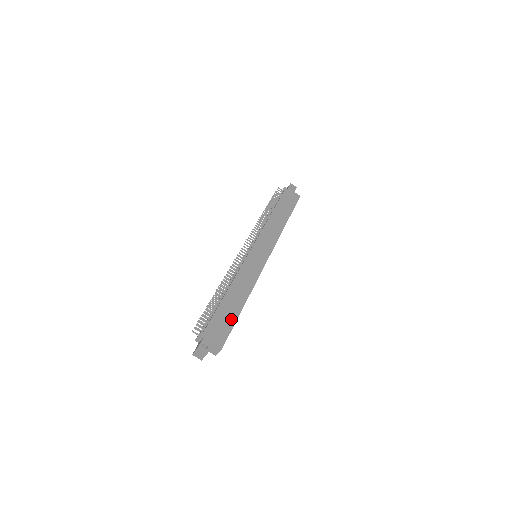
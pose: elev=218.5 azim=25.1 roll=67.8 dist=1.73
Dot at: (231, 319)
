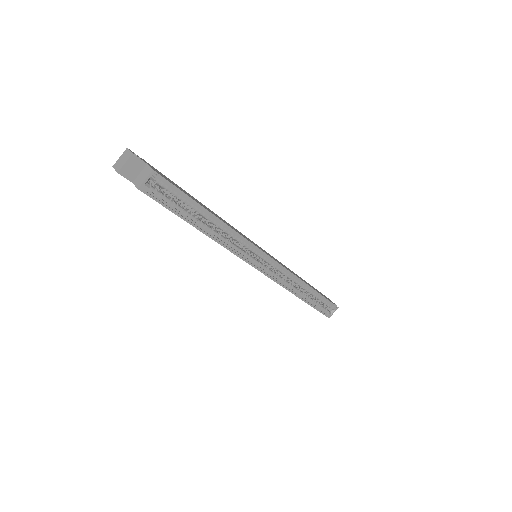
Dot at: (187, 194)
